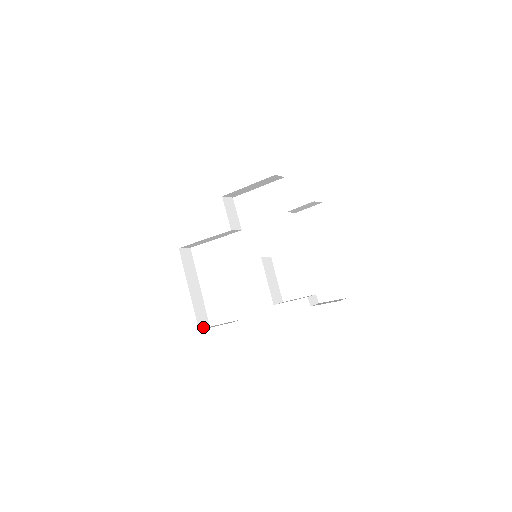
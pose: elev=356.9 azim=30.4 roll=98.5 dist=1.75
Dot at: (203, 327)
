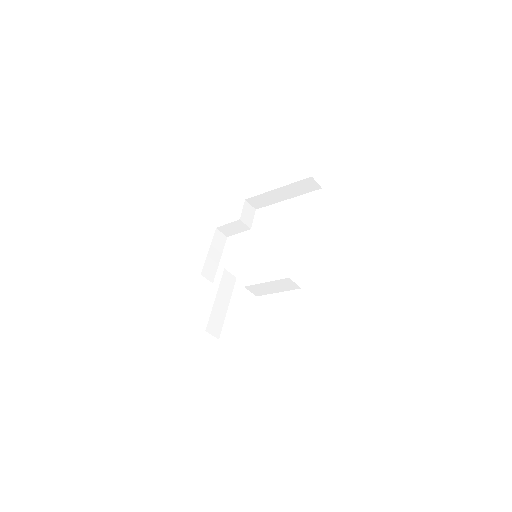
Dot at: occluded
